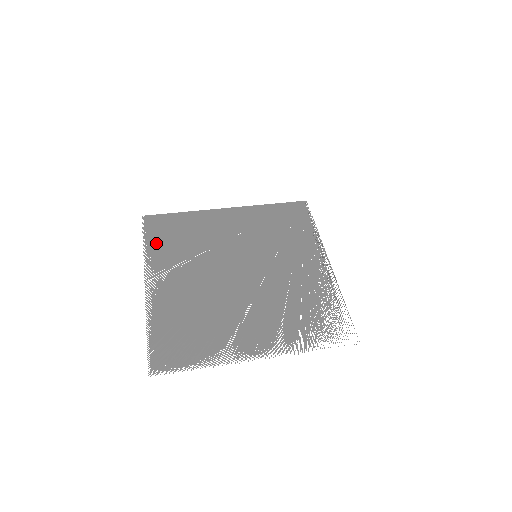
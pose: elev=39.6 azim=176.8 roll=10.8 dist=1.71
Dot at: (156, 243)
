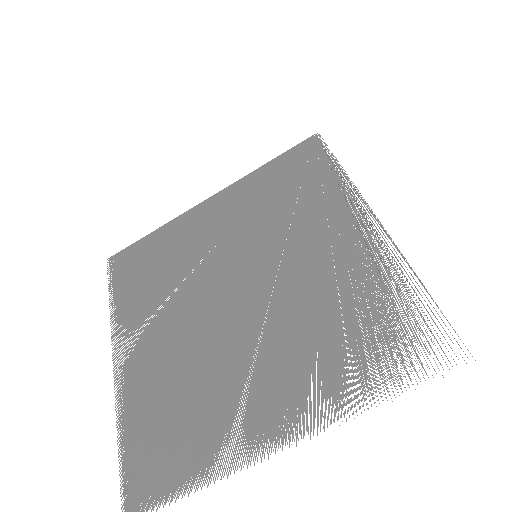
Dot at: (124, 292)
